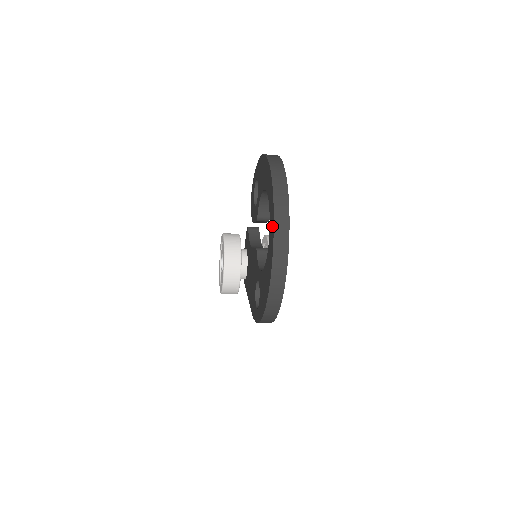
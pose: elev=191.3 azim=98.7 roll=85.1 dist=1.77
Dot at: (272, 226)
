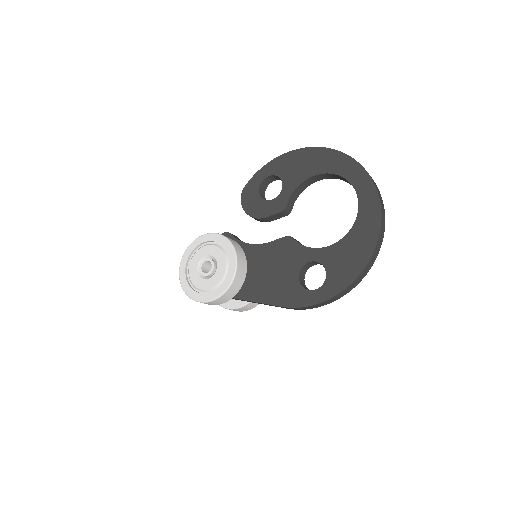
Dot at: (371, 193)
